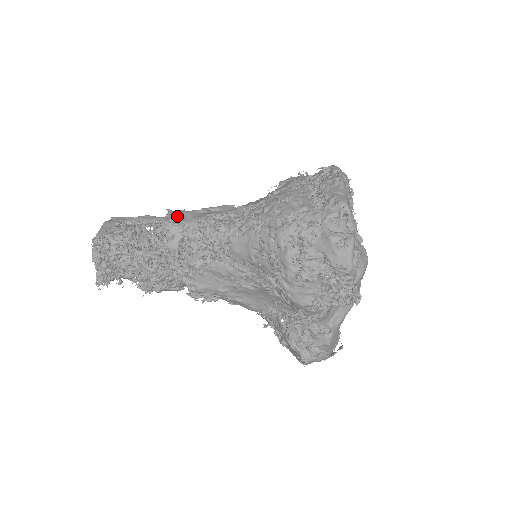
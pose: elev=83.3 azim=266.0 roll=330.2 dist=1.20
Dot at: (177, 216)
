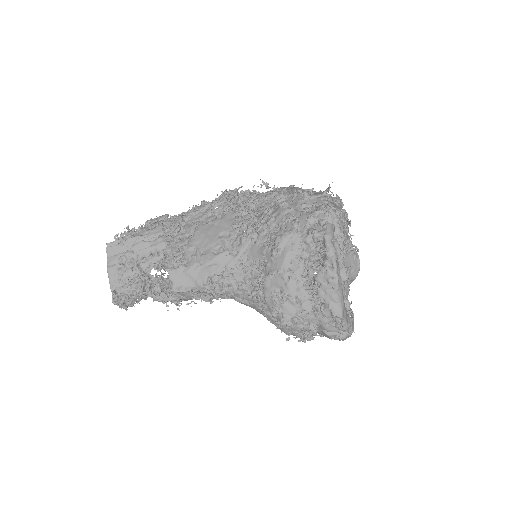
Dot at: (180, 280)
